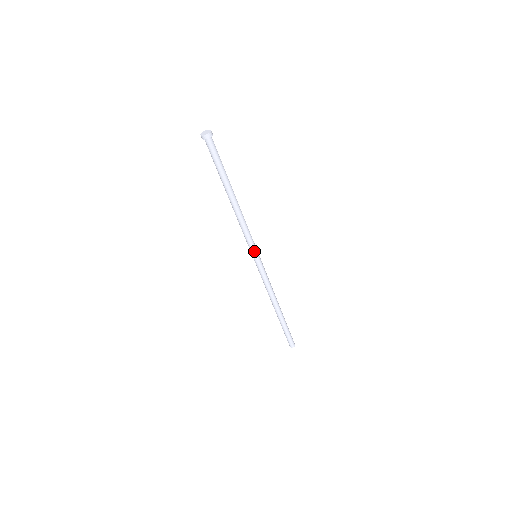
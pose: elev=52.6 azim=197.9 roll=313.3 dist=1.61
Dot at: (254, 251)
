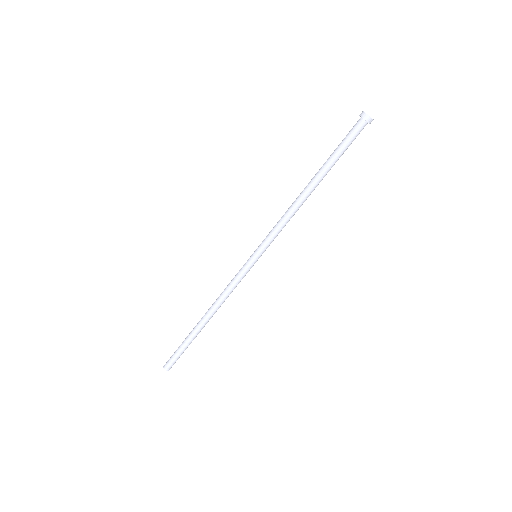
Dot at: (263, 250)
